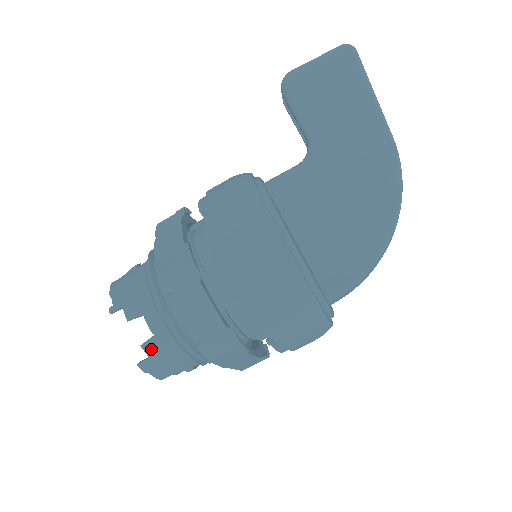
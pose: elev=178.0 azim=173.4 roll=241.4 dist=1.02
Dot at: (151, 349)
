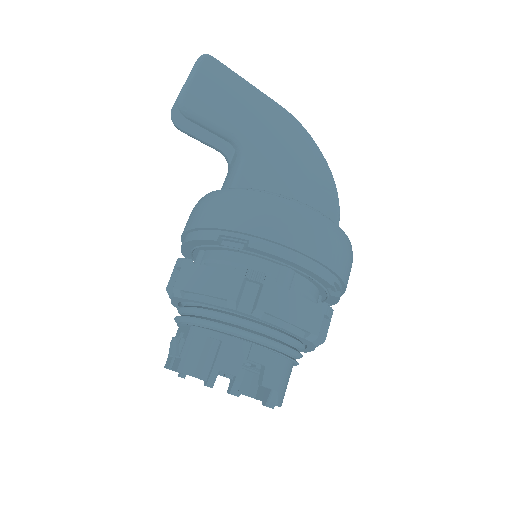
Dot at: (270, 380)
